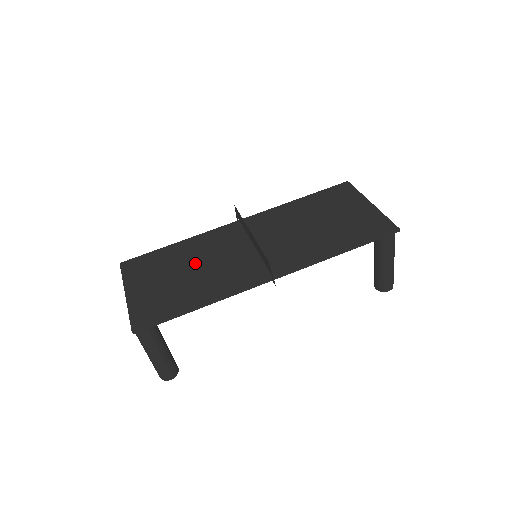
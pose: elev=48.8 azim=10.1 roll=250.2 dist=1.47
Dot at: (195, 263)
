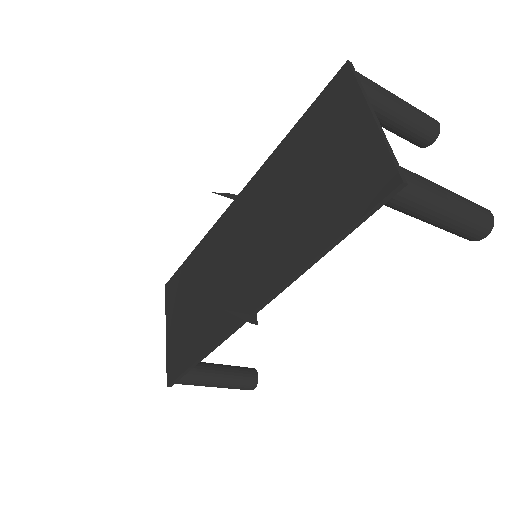
Dot at: (202, 285)
